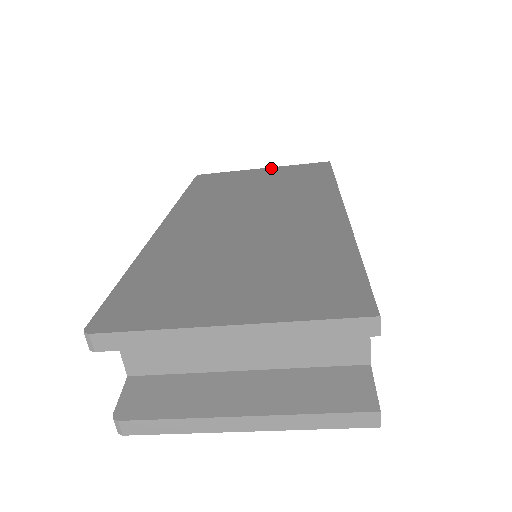
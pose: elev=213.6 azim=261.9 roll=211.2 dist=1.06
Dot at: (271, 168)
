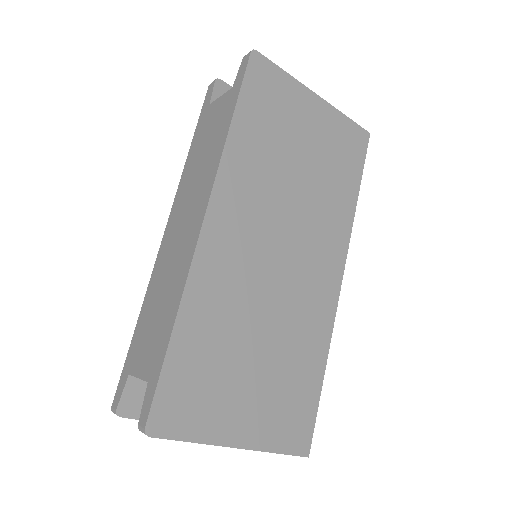
Dot at: (324, 105)
